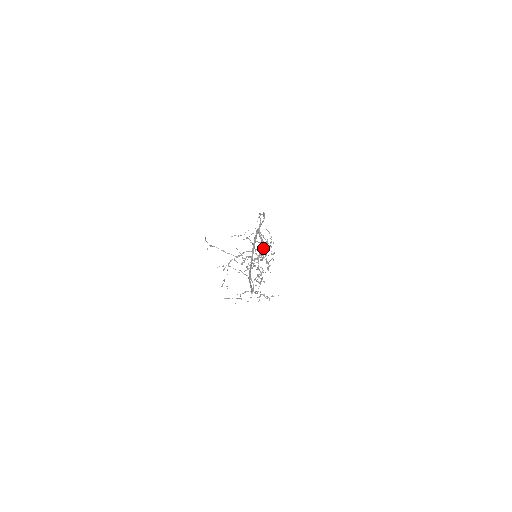
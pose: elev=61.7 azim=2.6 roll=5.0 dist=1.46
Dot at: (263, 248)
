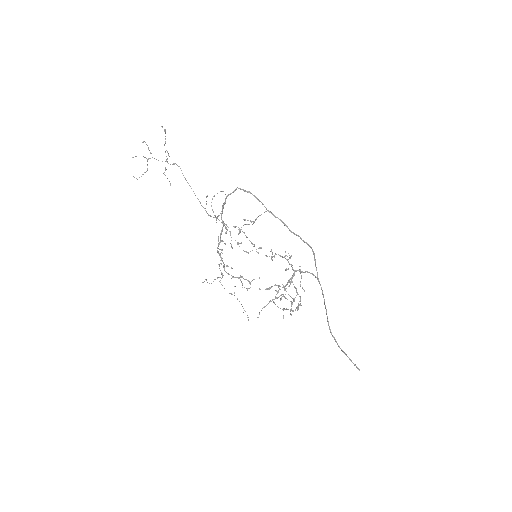
Dot at: occluded
